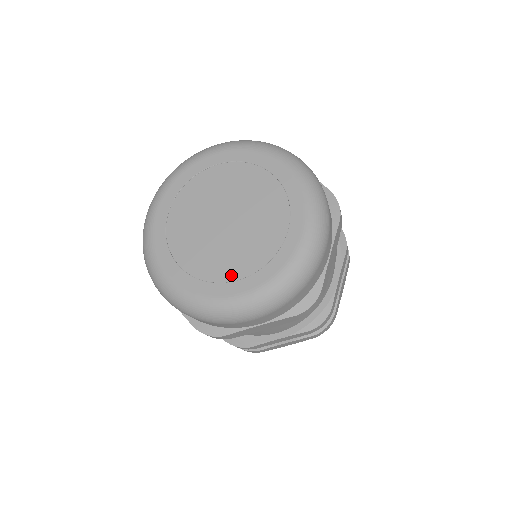
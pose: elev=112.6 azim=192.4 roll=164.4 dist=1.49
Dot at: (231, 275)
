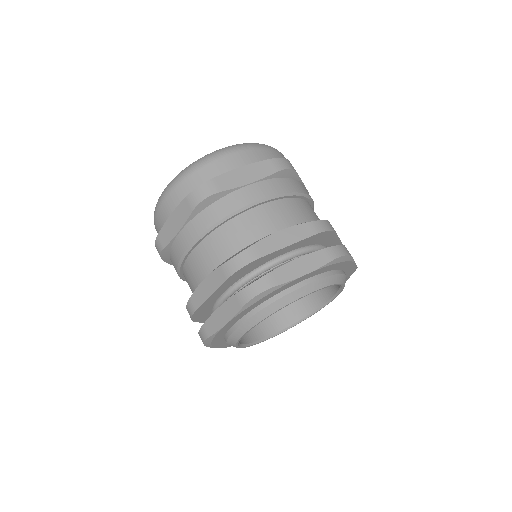
Dot at: occluded
